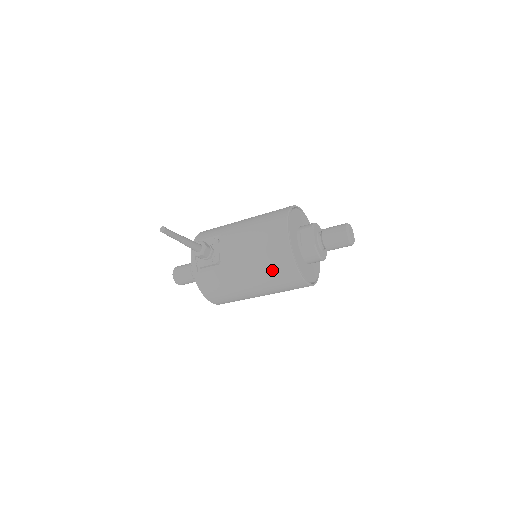
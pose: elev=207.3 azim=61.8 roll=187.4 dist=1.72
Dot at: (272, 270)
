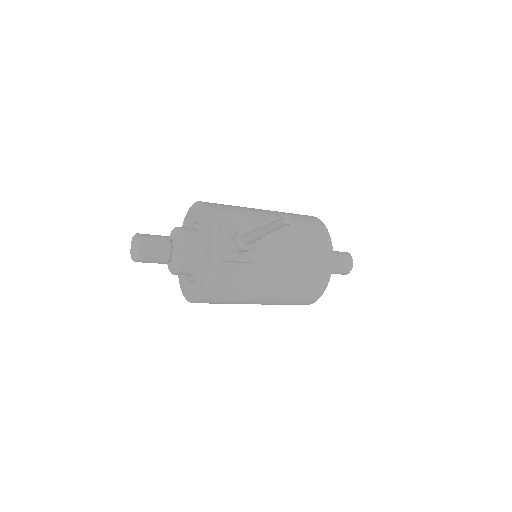
Dot at: (303, 287)
